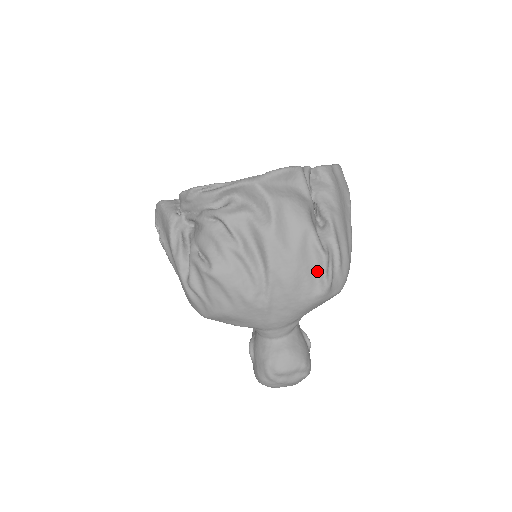
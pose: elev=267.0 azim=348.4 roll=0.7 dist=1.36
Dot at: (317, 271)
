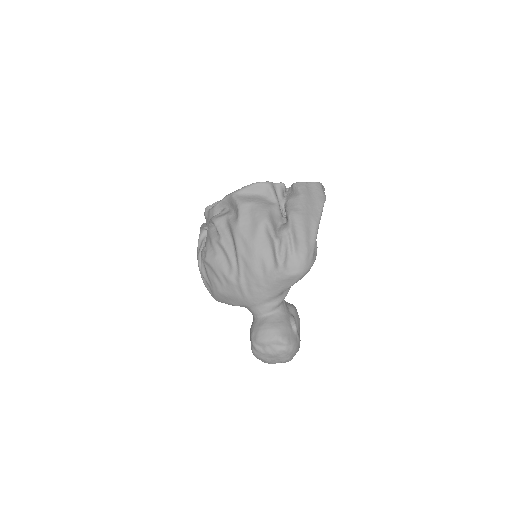
Dot at: (272, 253)
